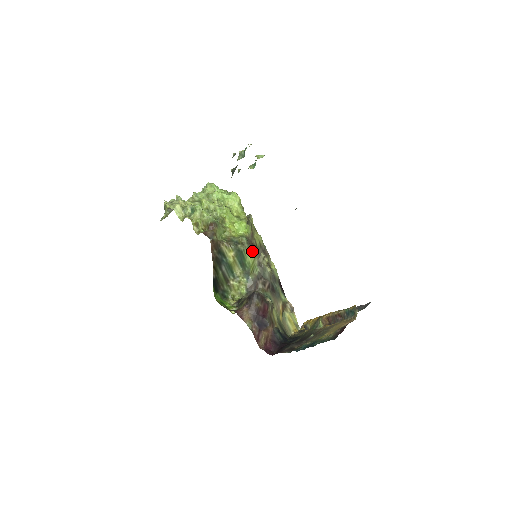
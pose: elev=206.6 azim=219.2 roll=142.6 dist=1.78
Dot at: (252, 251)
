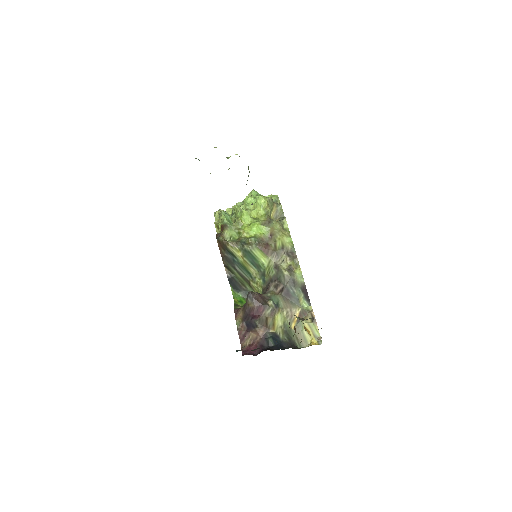
Dot at: (265, 252)
